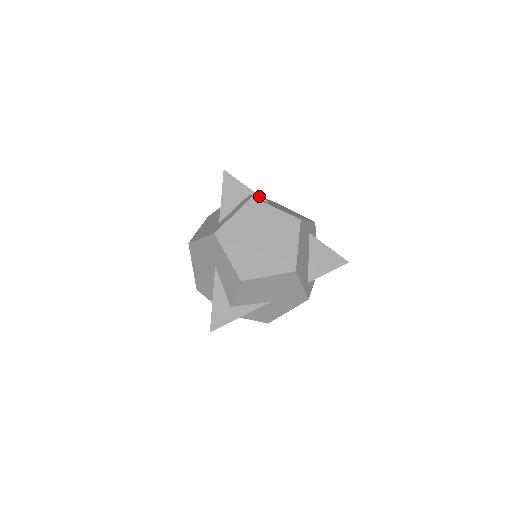
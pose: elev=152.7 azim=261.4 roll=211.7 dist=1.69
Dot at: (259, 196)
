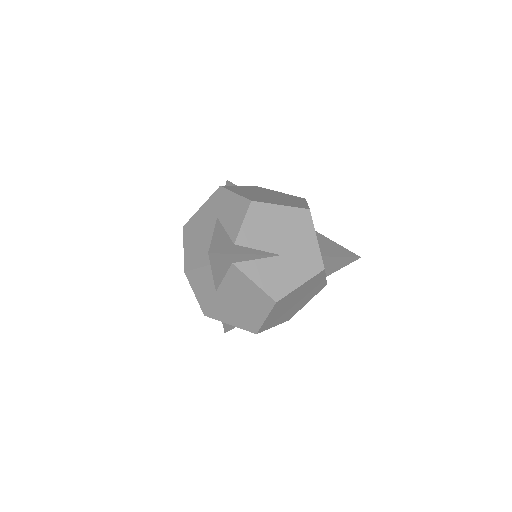
Dot at: occluded
